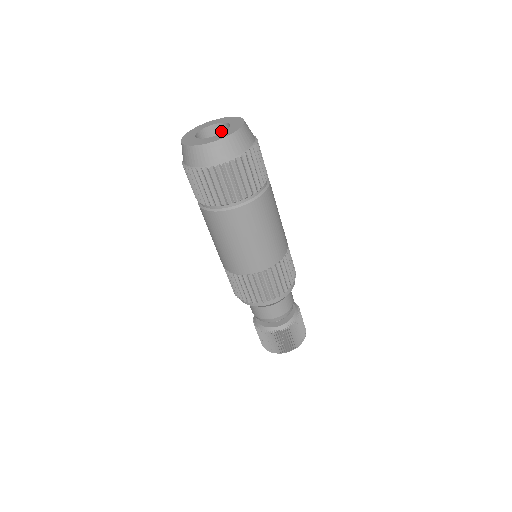
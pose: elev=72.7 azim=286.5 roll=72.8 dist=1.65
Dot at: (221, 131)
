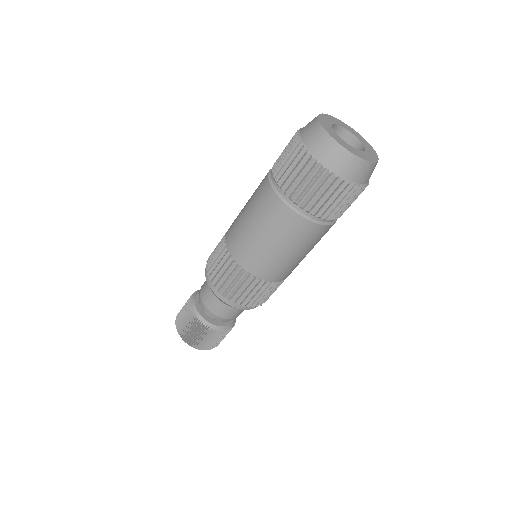
Dot at: (350, 144)
